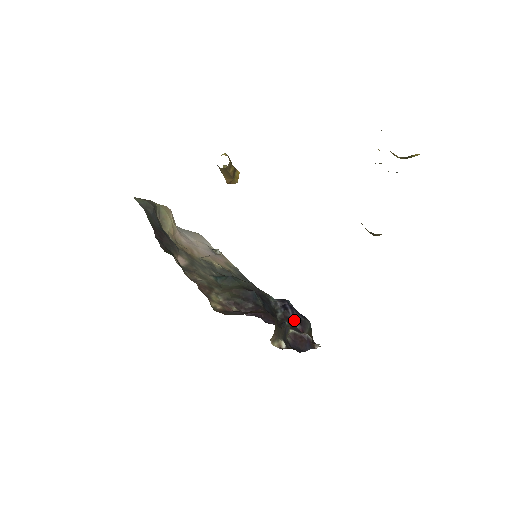
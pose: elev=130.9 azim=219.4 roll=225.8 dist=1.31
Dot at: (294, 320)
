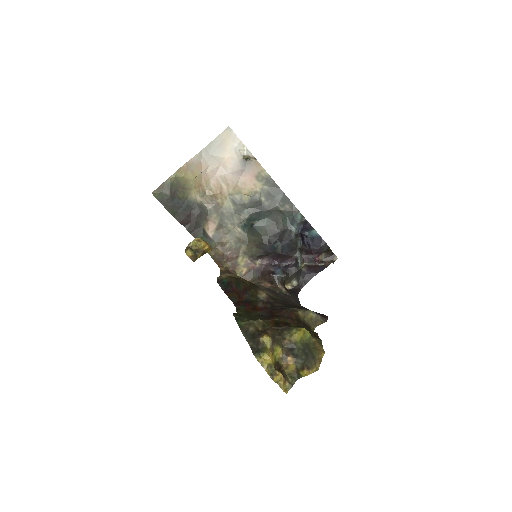
Dot at: (310, 252)
